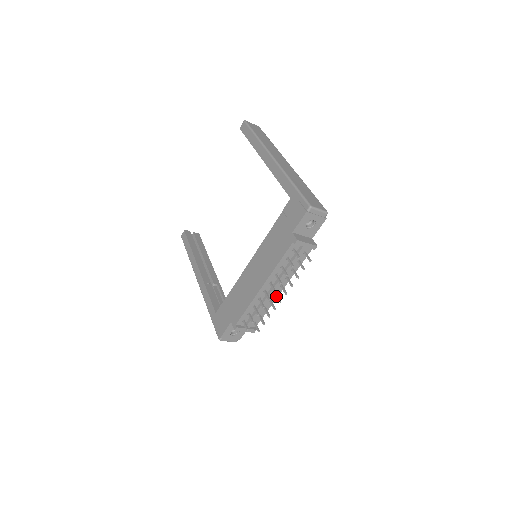
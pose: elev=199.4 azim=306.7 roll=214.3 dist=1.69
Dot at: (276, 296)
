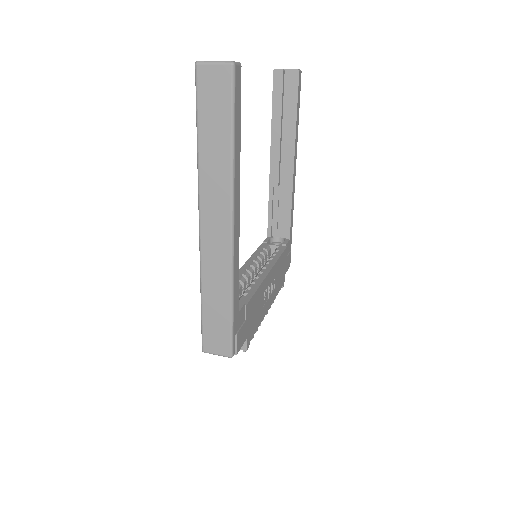
Dot at: occluded
